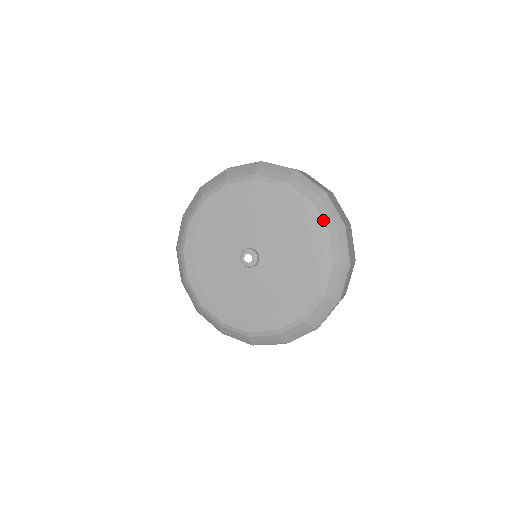
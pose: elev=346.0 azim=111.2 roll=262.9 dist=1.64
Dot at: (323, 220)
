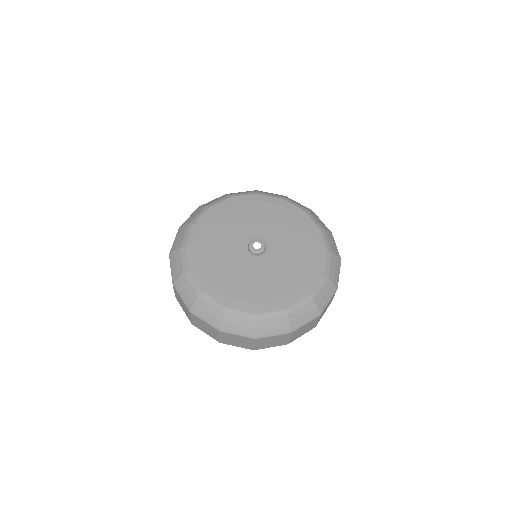
Dot at: (318, 222)
